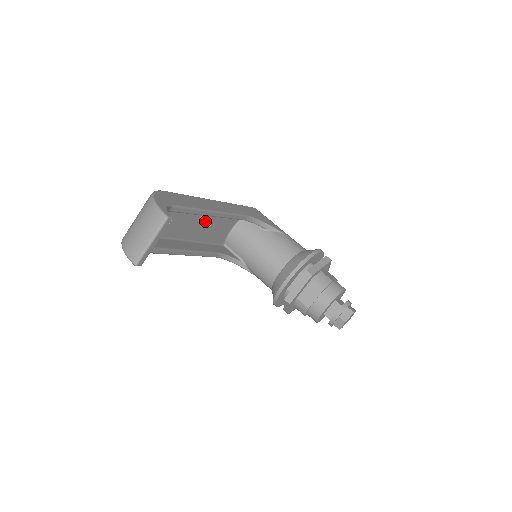
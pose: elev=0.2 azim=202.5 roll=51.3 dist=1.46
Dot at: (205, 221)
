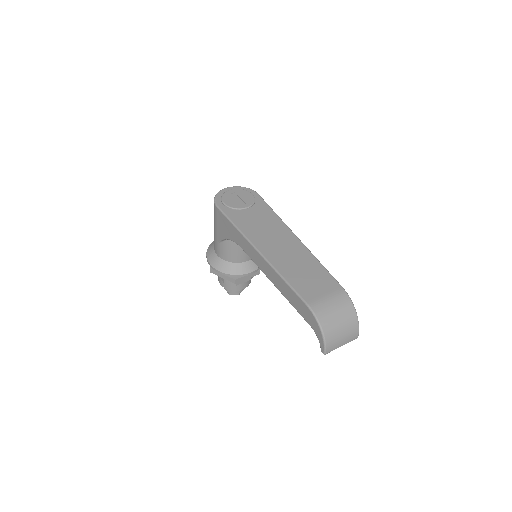
Dot at: occluded
